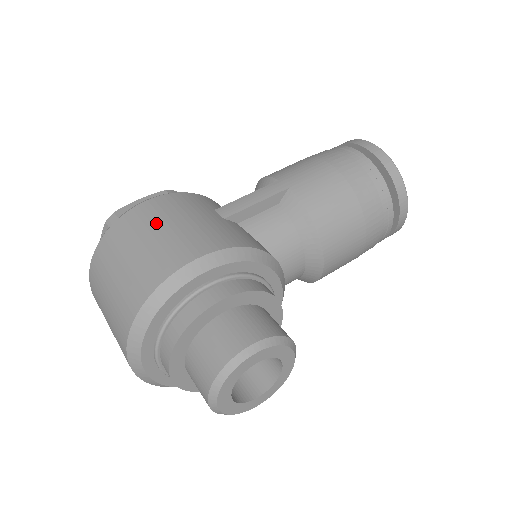
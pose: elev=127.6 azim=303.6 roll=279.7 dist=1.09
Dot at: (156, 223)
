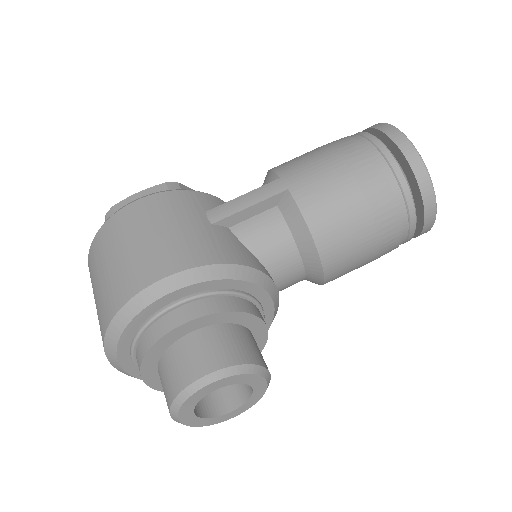
Dot at: (138, 229)
